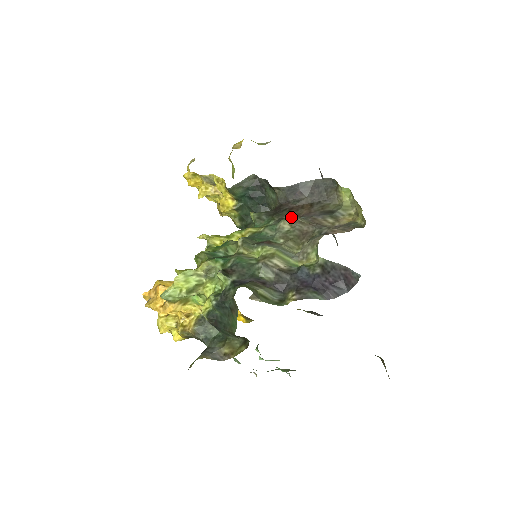
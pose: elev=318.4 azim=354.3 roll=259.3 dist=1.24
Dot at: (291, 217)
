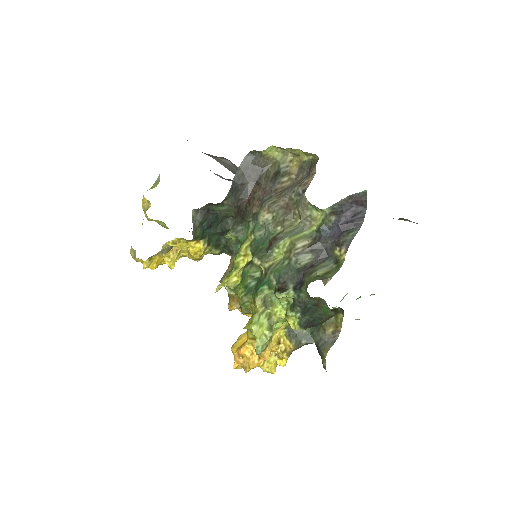
Dot at: (261, 207)
